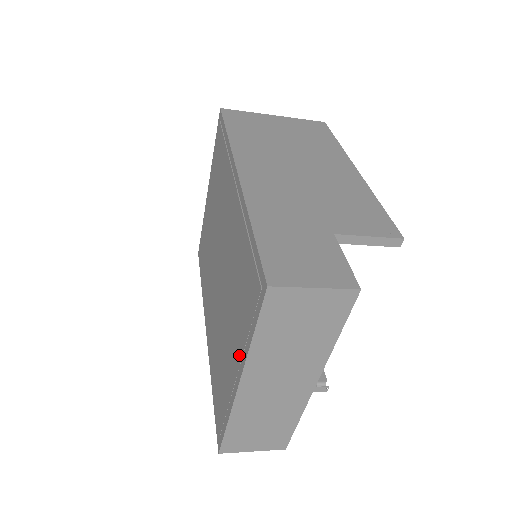
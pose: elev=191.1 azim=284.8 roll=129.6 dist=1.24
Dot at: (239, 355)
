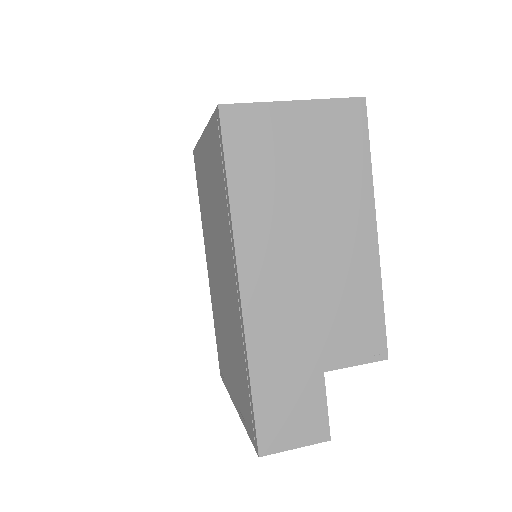
Dot at: (236, 400)
